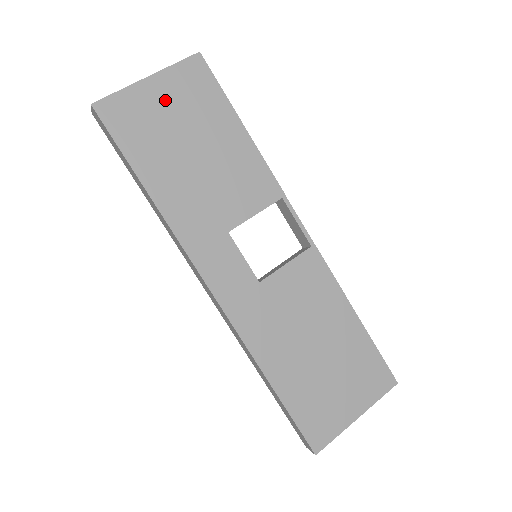
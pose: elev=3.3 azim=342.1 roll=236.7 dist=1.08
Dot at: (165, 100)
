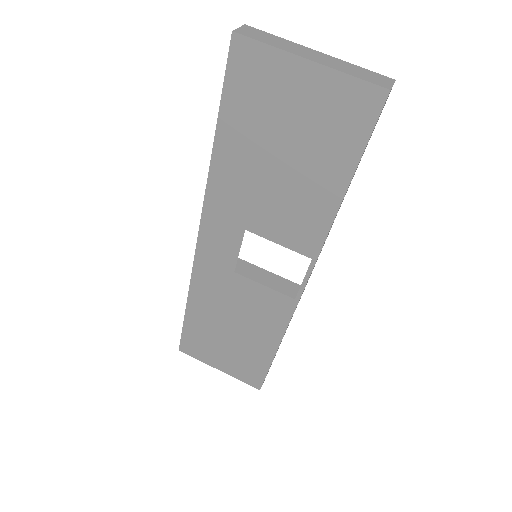
Dot at: (302, 97)
